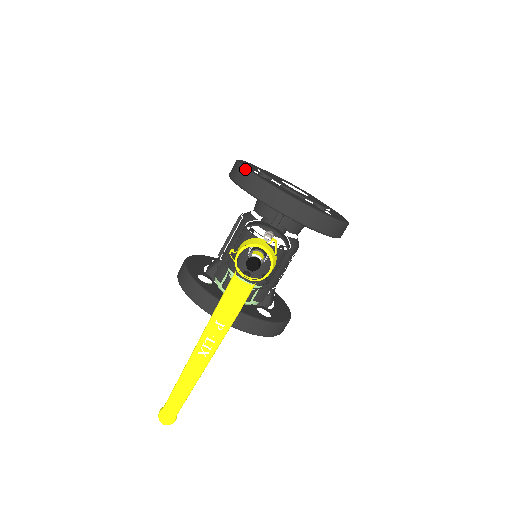
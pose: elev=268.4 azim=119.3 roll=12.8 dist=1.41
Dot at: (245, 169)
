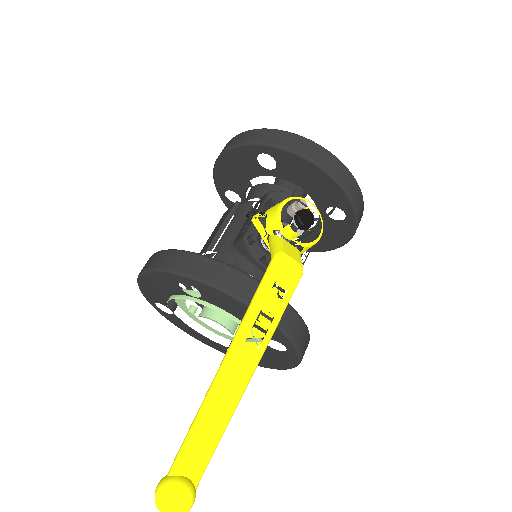
Dot at: (265, 128)
